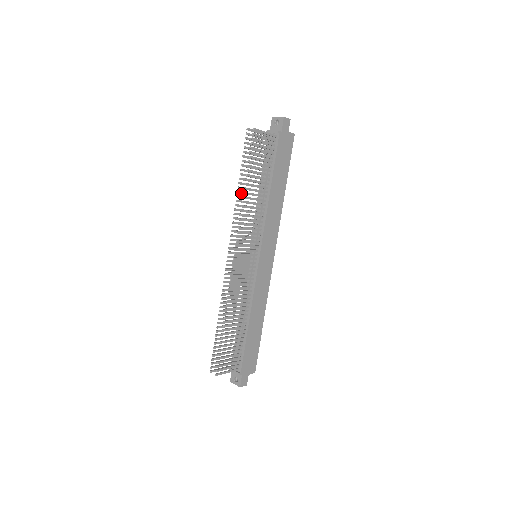
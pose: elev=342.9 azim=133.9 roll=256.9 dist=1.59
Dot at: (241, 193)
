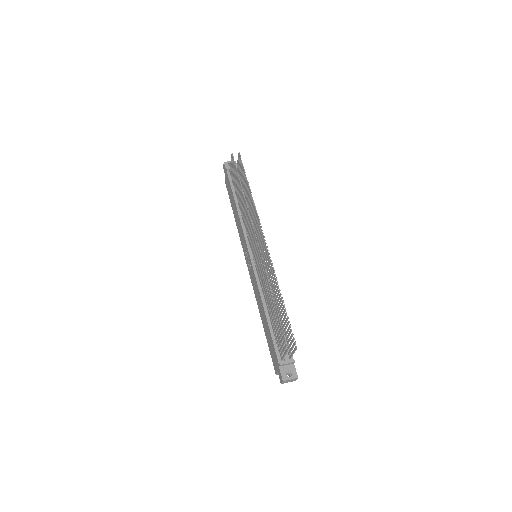
Dot at: (243, 196)
